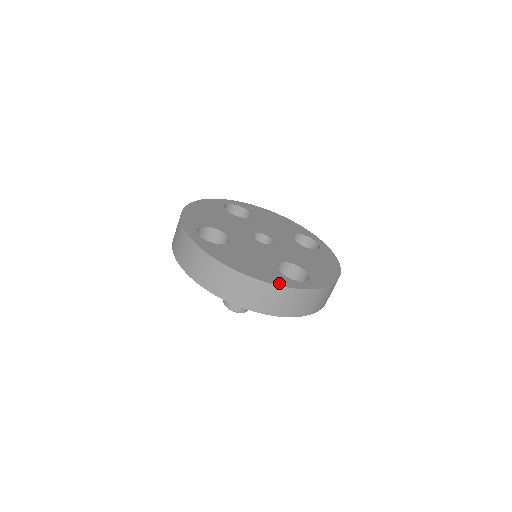
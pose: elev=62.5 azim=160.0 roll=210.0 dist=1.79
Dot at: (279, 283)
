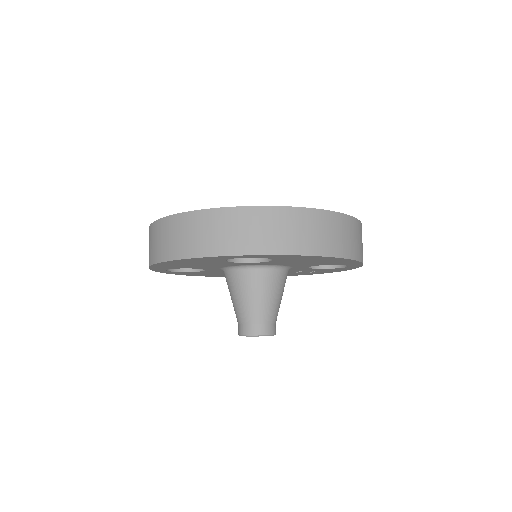
Dot at: occluded
